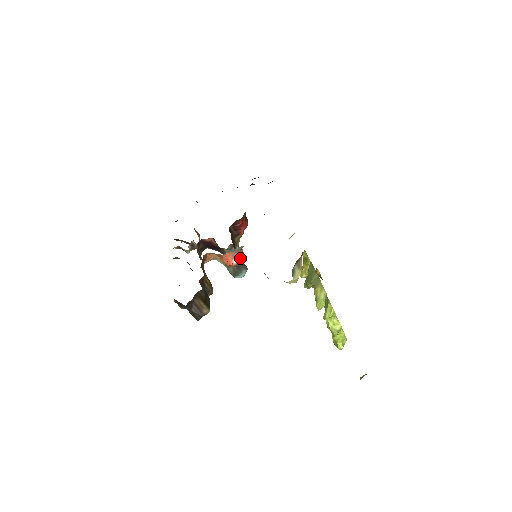
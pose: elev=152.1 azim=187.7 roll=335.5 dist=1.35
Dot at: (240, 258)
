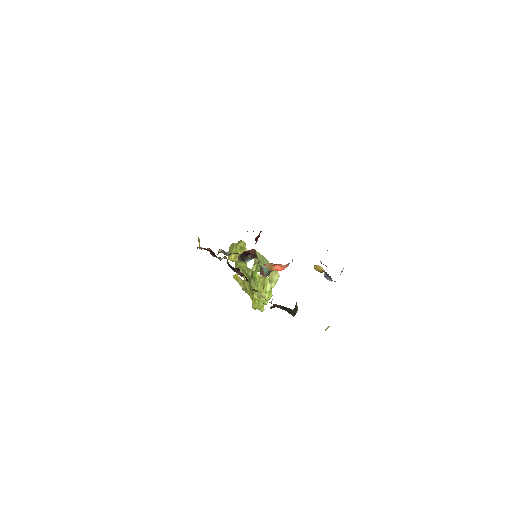
Dot at: (288, 265)
